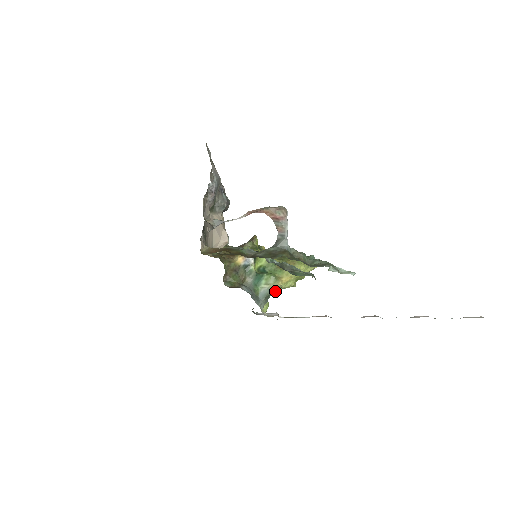
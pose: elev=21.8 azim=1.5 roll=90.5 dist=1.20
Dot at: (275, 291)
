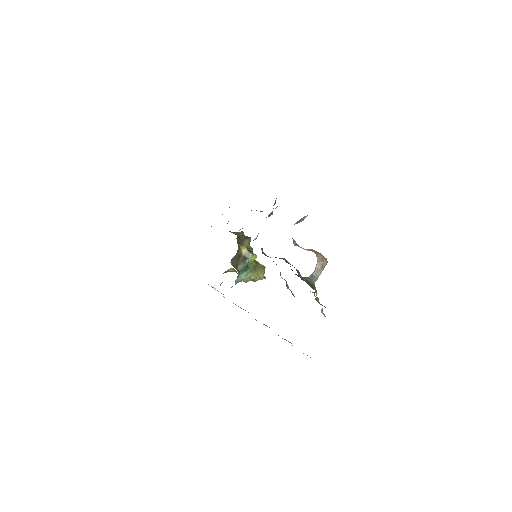
Dot at: occluded
